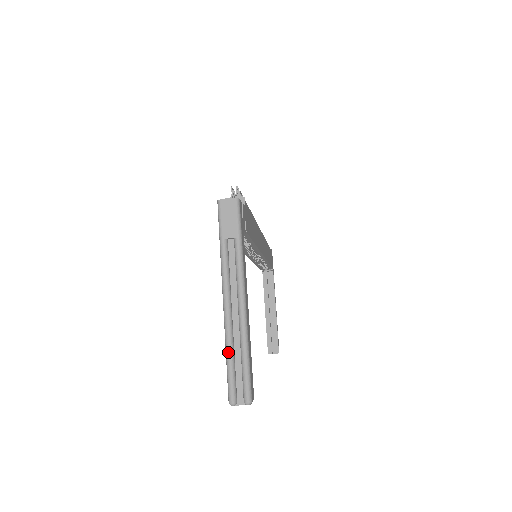
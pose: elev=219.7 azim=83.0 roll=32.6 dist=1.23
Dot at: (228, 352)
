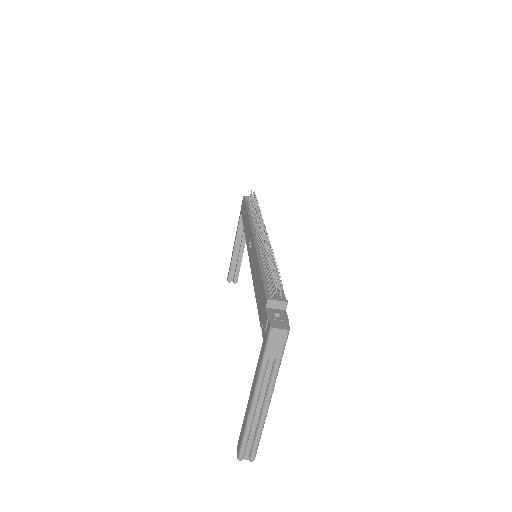
Dot at: (247, 432)
